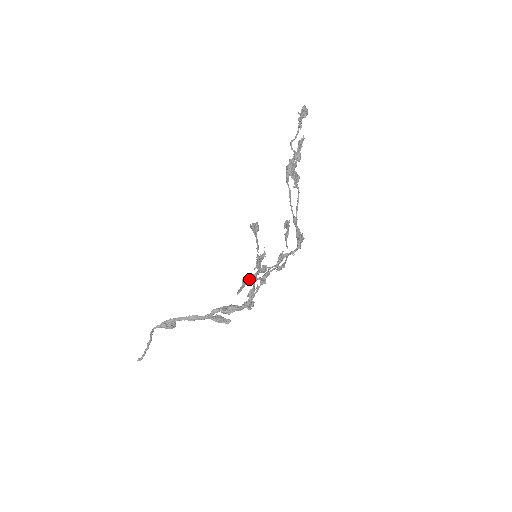
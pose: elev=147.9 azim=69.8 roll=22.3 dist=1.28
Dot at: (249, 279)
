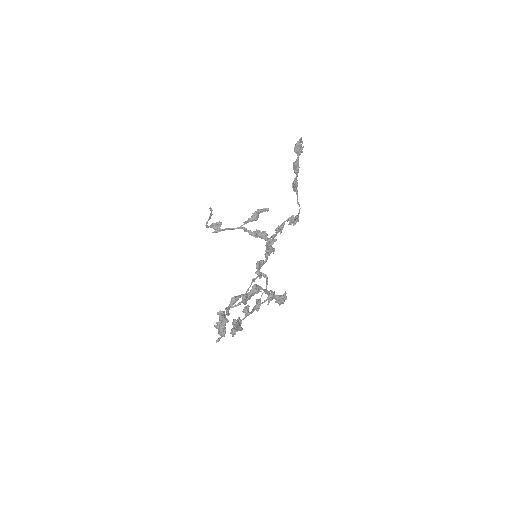
Dot at: (248, 312)
